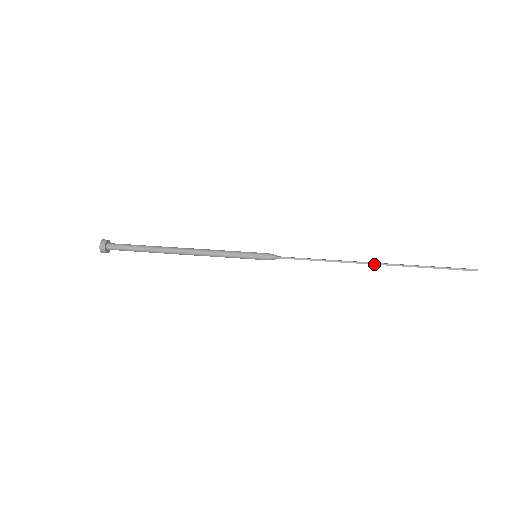
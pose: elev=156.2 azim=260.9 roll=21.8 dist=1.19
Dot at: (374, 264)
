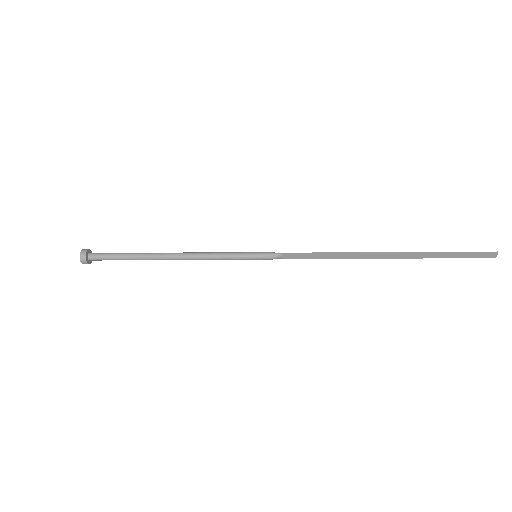
Dot at: (386, 253)
